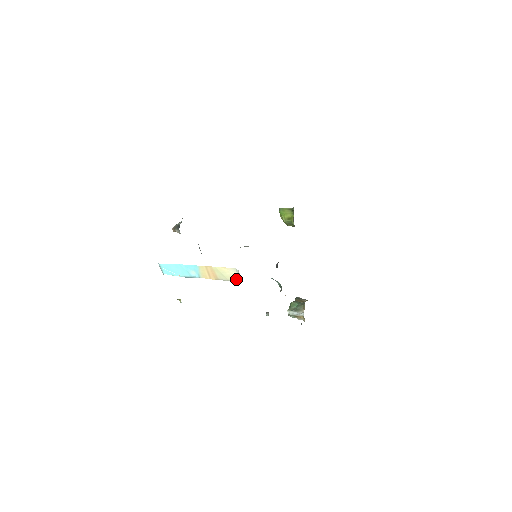
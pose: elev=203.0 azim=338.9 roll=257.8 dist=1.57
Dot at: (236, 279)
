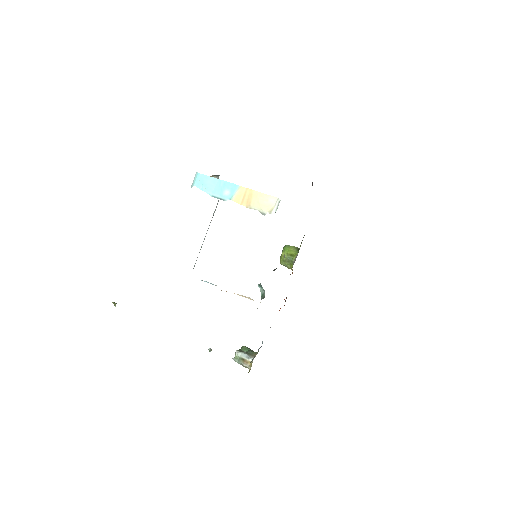
Dot at: (270, 211)
